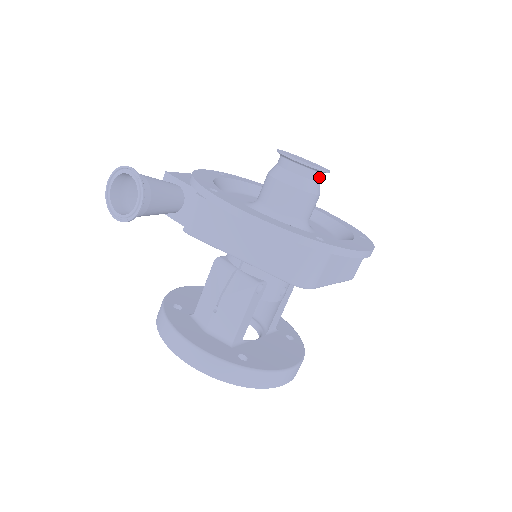
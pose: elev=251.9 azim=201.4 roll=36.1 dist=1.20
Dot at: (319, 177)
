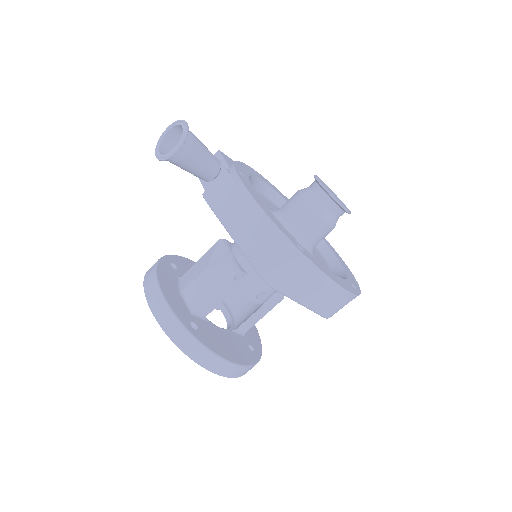
Dot at: (337, 211)
